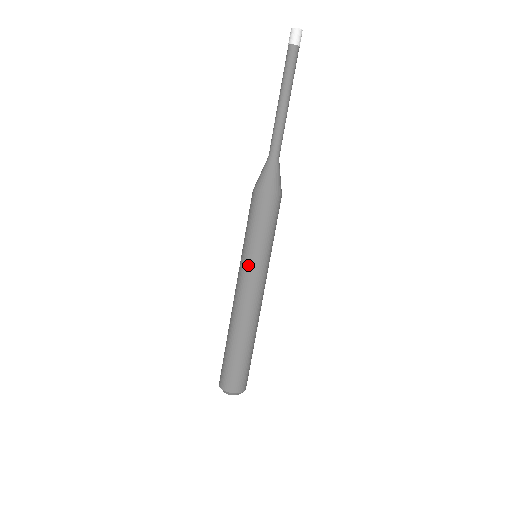
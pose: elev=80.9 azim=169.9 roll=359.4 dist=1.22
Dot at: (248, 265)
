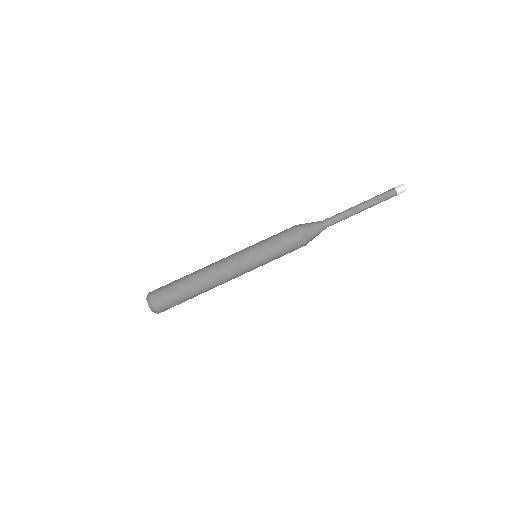
Dot at: (252, 262)
